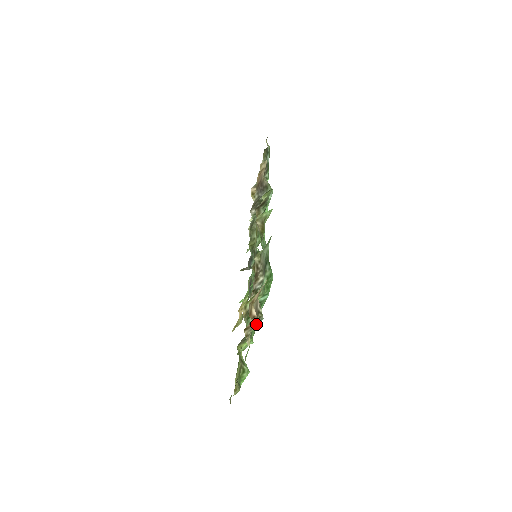
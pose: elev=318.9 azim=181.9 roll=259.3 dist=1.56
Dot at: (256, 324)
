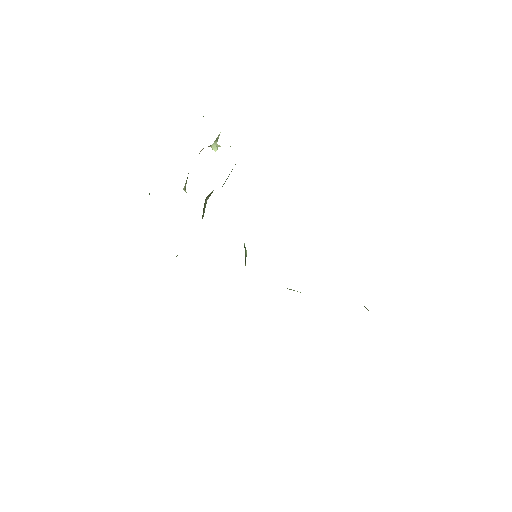
Dot at: occluded
